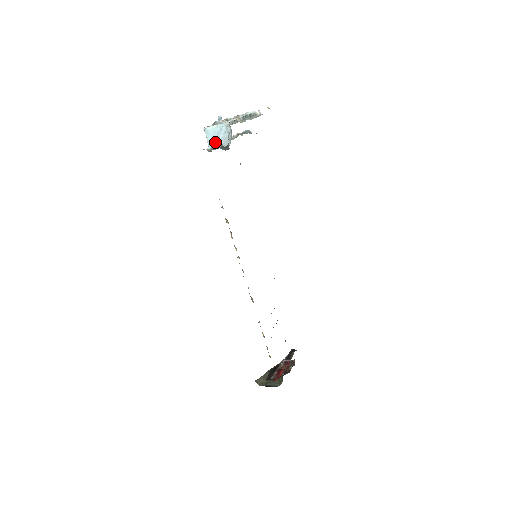
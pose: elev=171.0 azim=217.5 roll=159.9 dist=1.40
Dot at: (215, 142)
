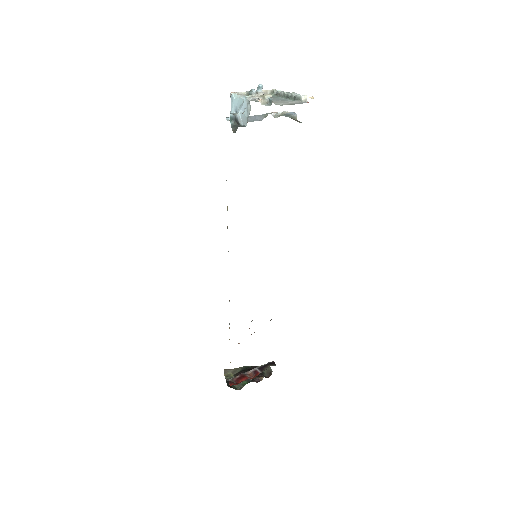
Dot at: occluded
